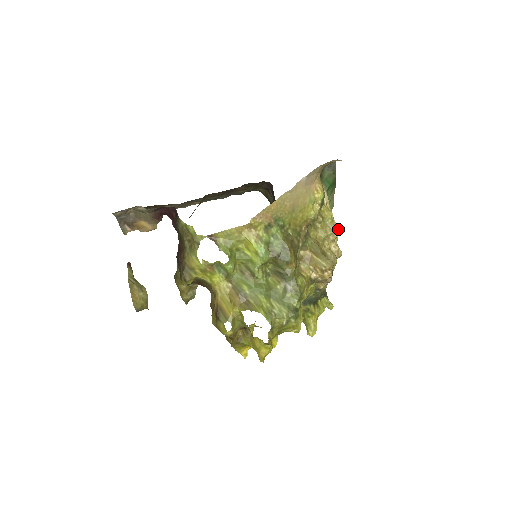
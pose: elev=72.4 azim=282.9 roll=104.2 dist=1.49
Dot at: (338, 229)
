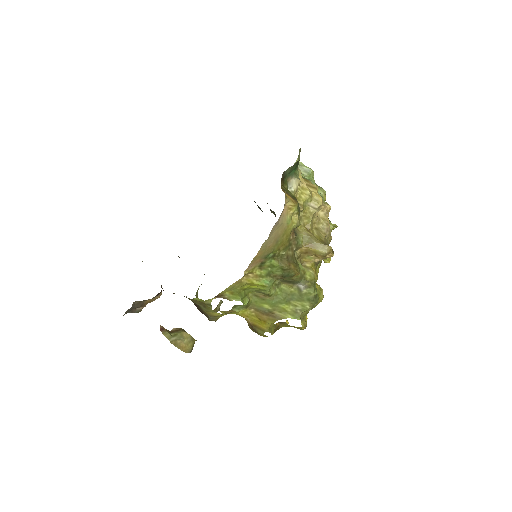
Dot at: (321, 204)
